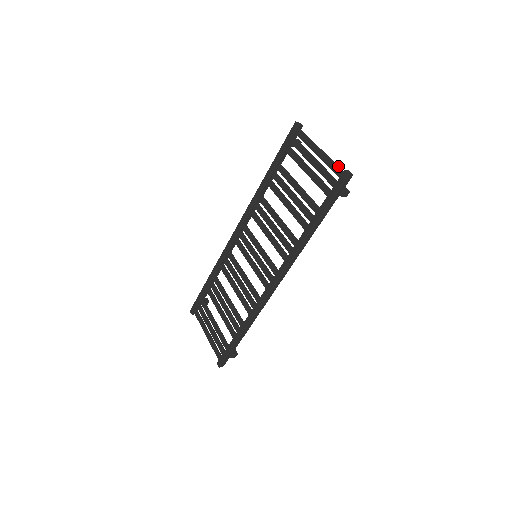
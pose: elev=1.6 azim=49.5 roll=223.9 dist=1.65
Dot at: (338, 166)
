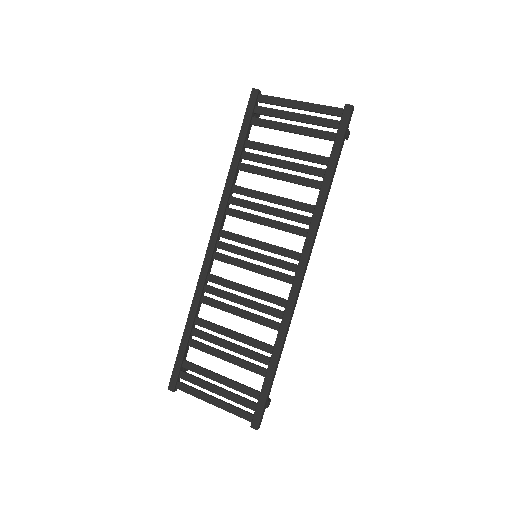
Dot at: (332, 107)
